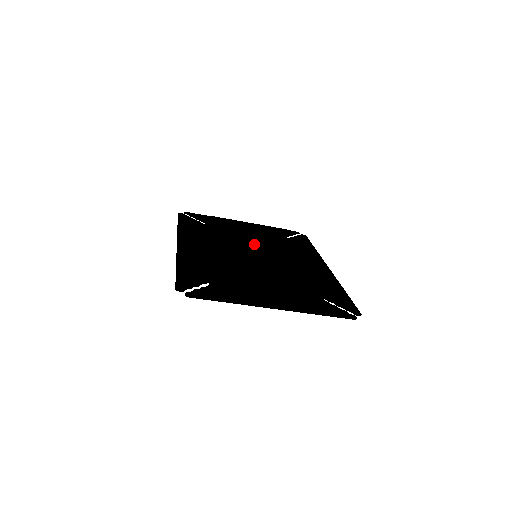
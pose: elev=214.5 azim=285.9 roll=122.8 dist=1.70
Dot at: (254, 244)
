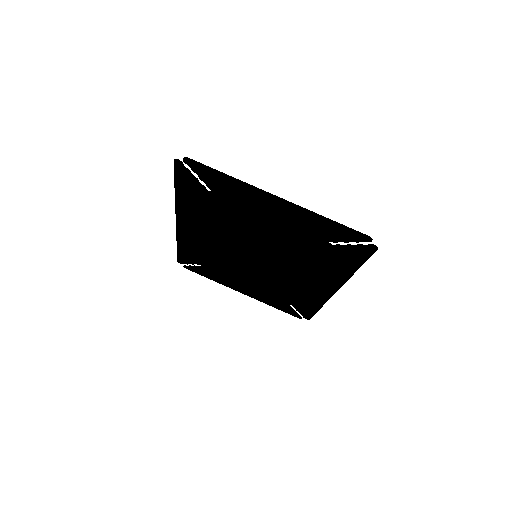
Dot at: (254, 273)
